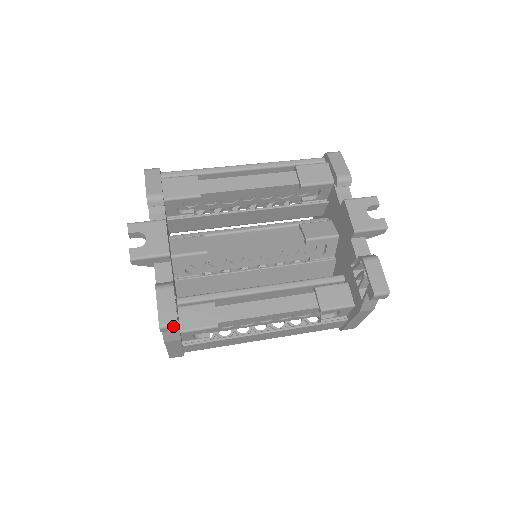
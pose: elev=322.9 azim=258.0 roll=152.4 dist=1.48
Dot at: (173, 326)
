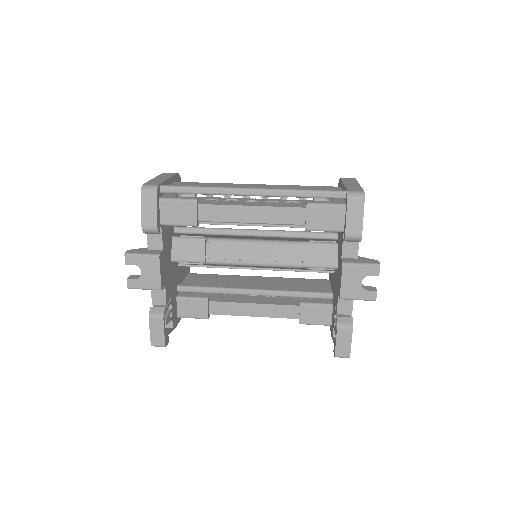
Dot at: occluded
